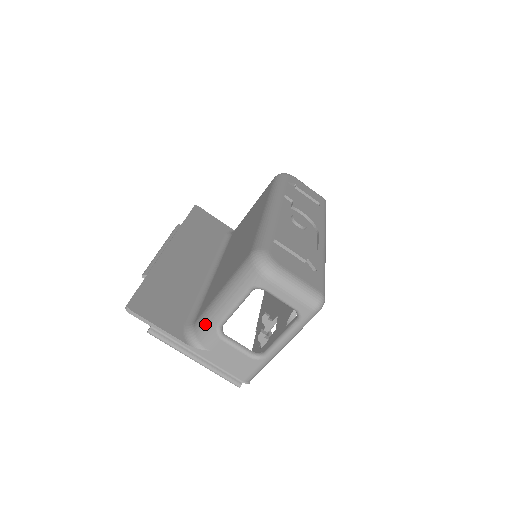
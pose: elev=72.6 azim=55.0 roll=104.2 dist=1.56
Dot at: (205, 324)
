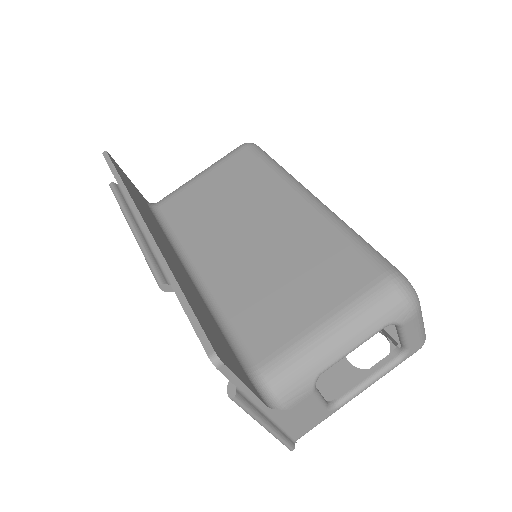
Dot at: (296, 372)
